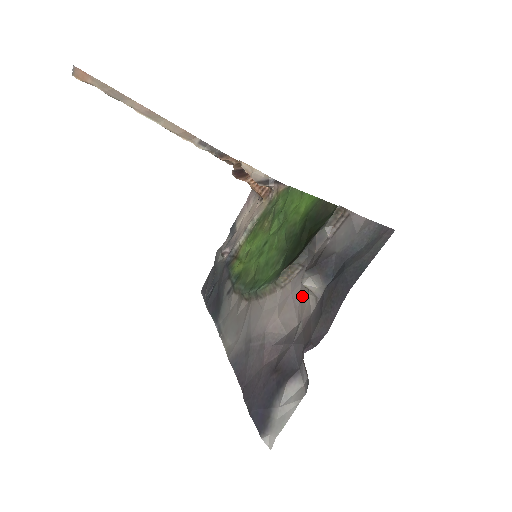
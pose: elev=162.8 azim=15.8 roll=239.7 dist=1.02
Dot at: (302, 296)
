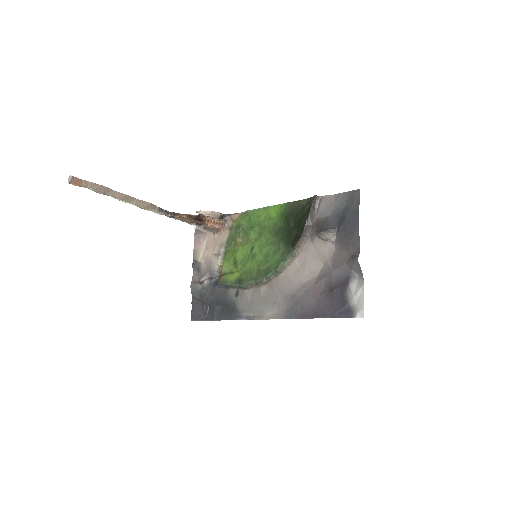
Dot at: (319, 249)
